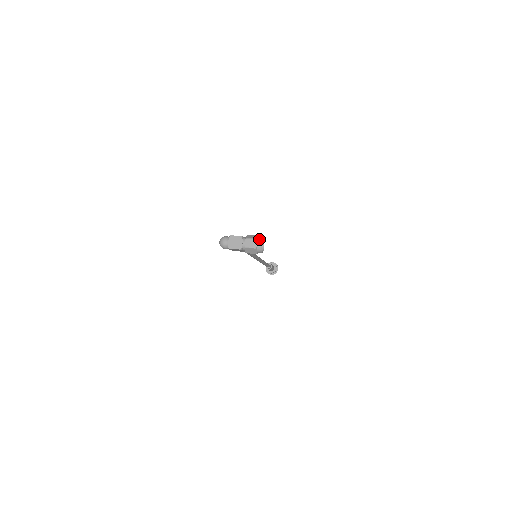
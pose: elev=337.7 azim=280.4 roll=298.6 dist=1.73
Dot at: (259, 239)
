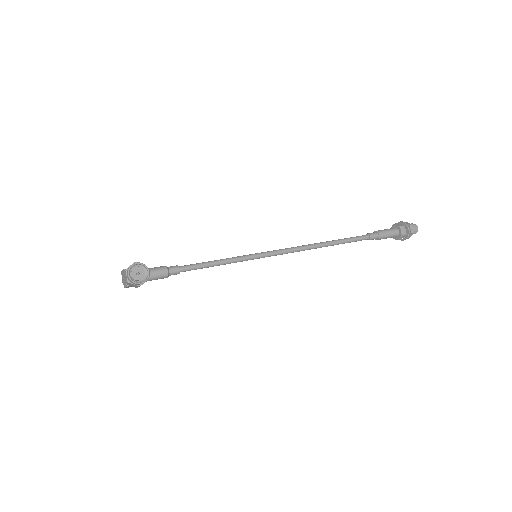
Dot at: (128, 269)
